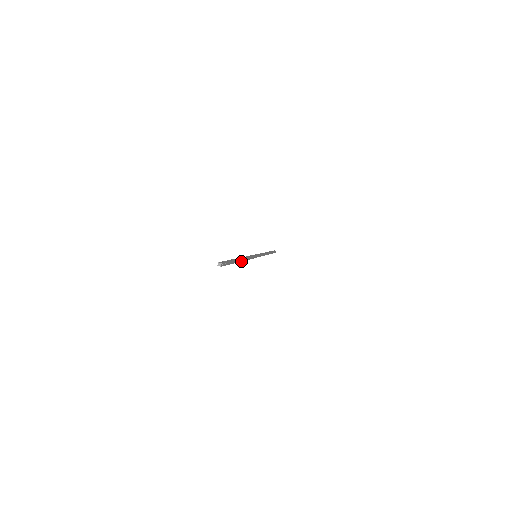
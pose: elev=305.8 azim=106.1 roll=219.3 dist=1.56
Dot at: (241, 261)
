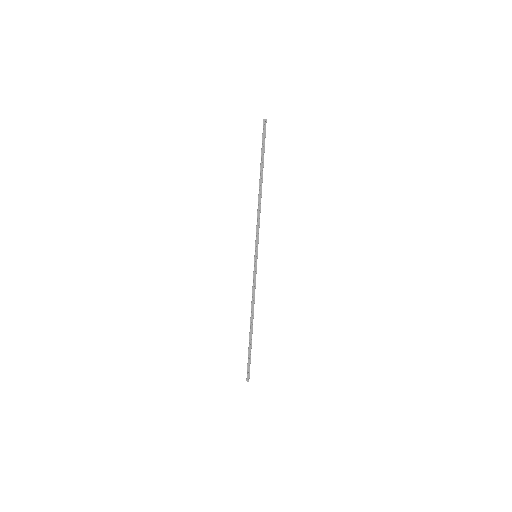
Dot at: (260, 186)
